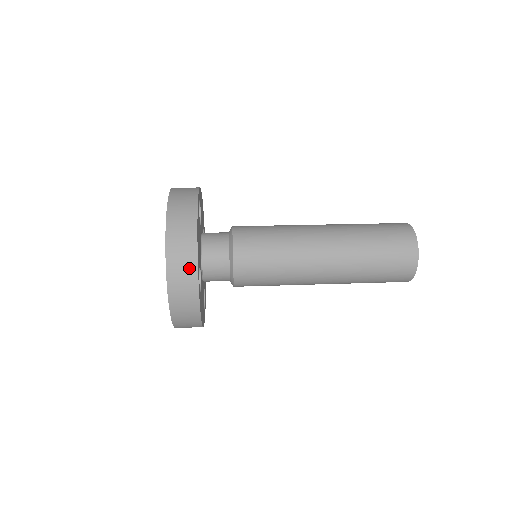
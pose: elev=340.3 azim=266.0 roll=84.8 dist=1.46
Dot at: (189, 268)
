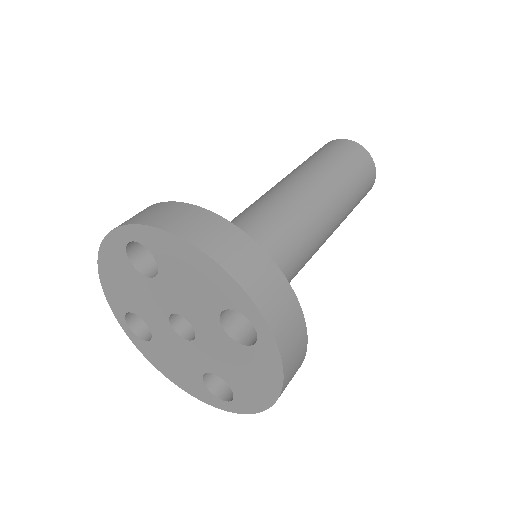
Dot at: (268, 271)
